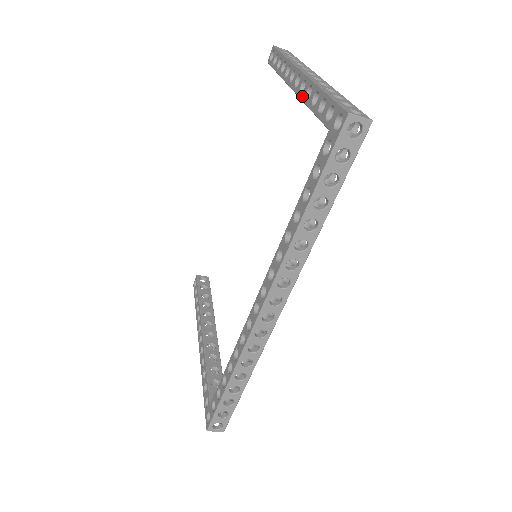
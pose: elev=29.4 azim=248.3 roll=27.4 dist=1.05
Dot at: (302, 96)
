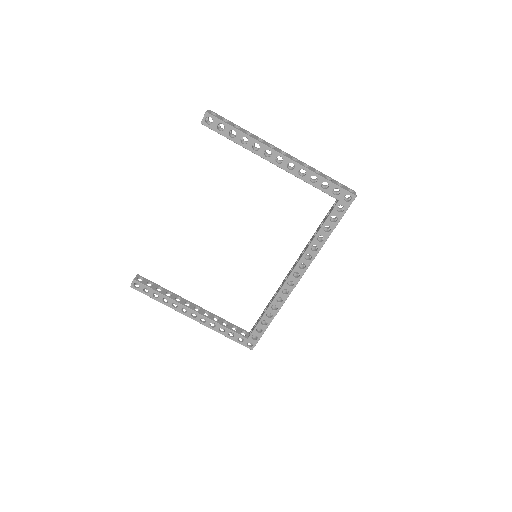
Dot at: (293, 173)
